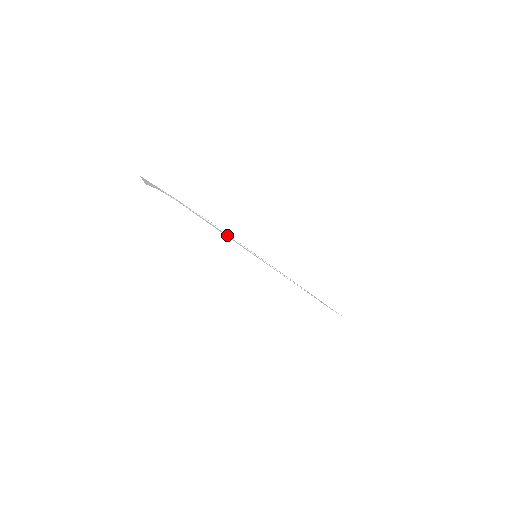
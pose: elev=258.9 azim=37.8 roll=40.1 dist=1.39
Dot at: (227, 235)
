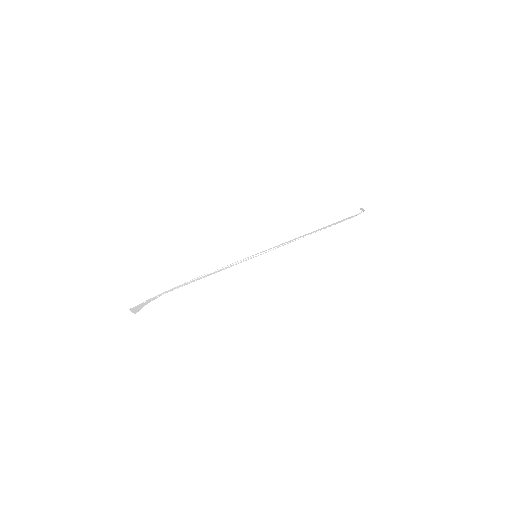
Dot at: (222, 269)
